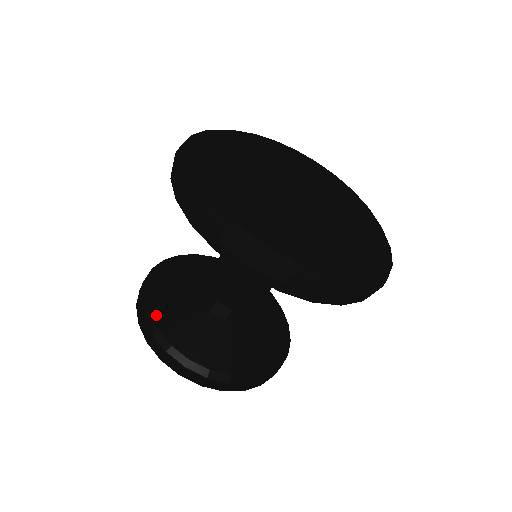
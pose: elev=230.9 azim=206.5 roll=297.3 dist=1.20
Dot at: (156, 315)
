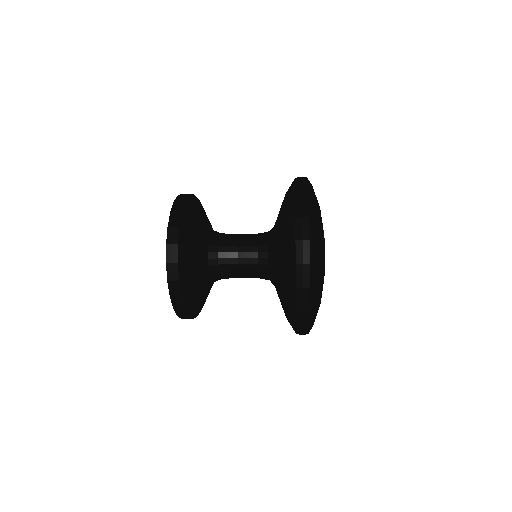
Dot at: (195, 311)
